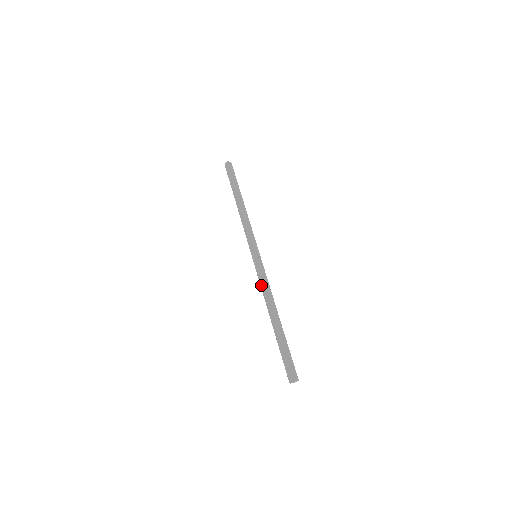
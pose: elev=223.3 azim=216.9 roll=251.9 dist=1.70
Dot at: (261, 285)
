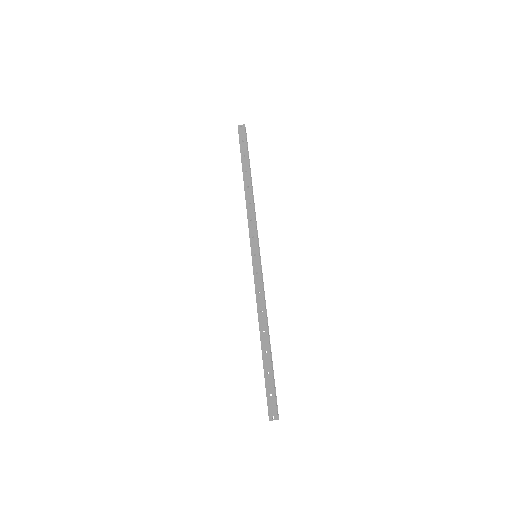
Dot at: (257, 294)
